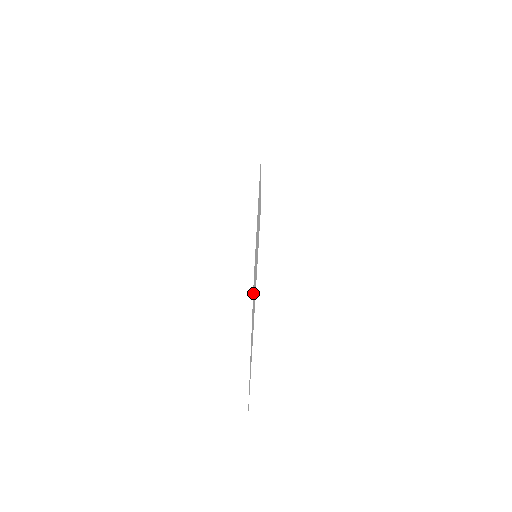
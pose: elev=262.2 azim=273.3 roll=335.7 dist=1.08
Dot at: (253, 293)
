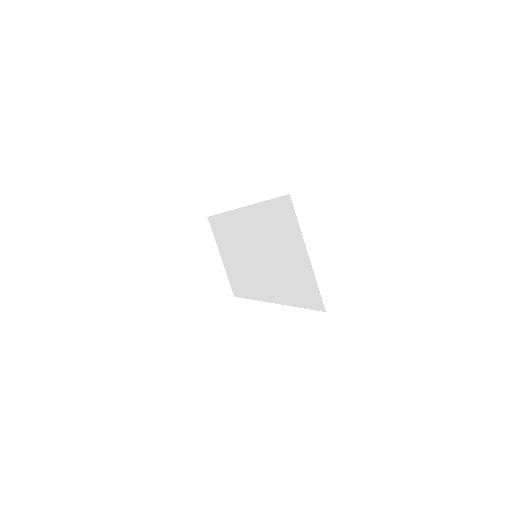
Dot at: (256, 287)
